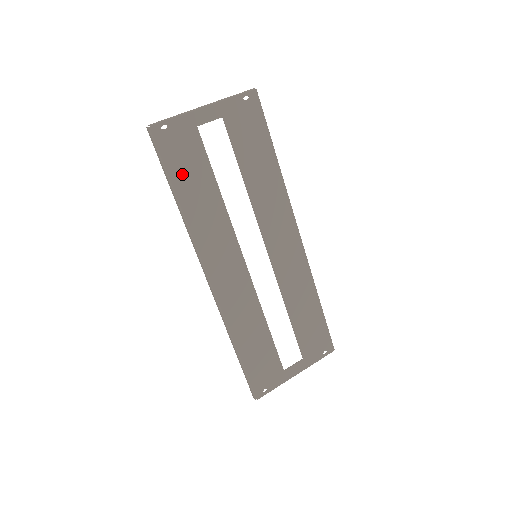
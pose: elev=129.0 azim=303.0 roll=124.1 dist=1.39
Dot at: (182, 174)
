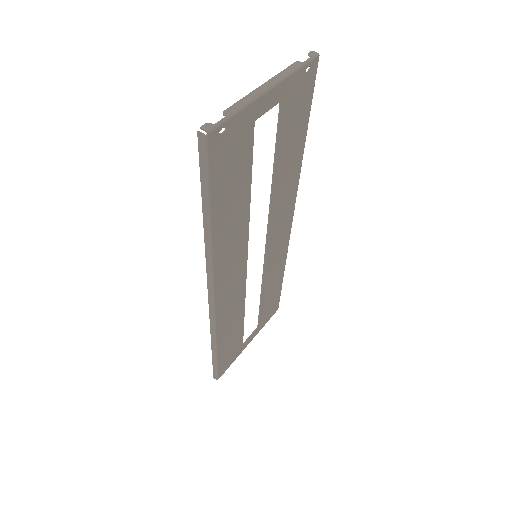
Dot at: (223, 191)
